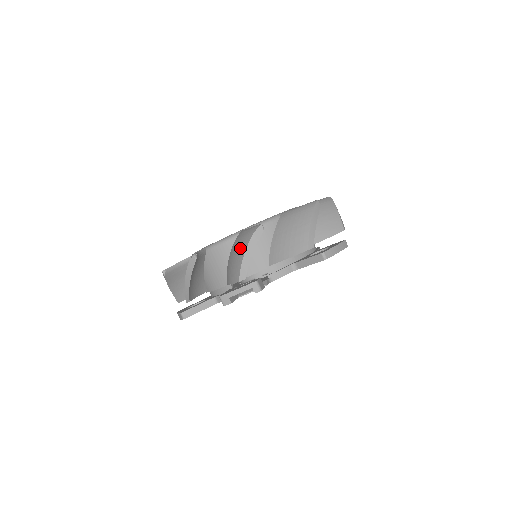
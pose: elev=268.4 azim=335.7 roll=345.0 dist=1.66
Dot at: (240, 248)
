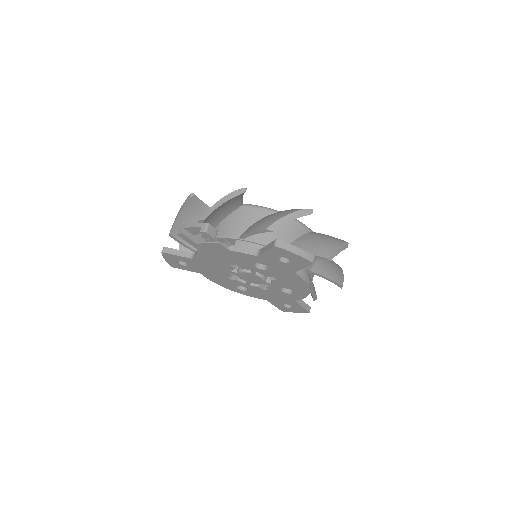
Dot at: occluded
